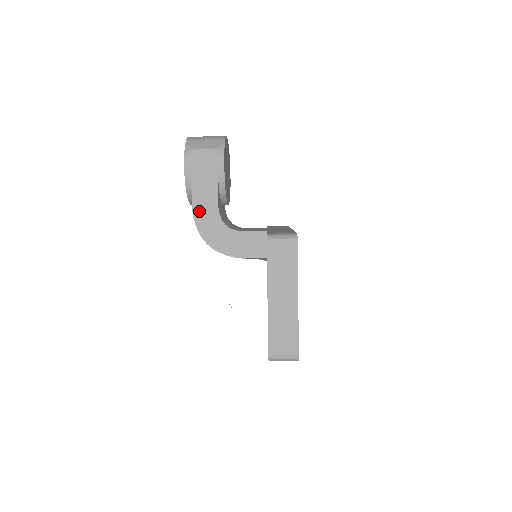
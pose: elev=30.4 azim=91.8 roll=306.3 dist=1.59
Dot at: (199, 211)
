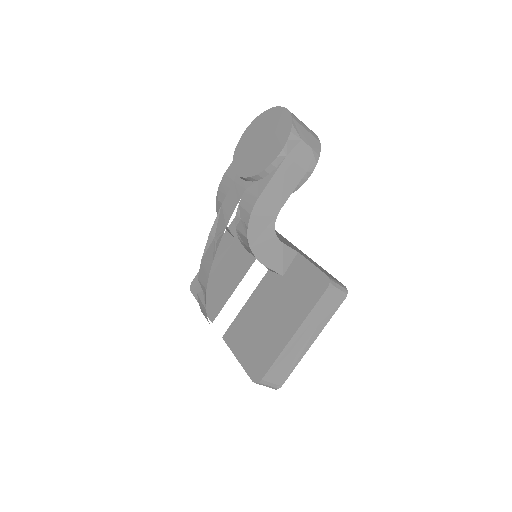
Dot at: (263, 202)
